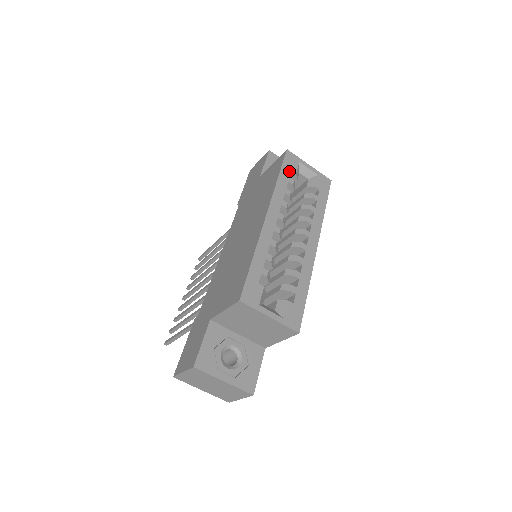
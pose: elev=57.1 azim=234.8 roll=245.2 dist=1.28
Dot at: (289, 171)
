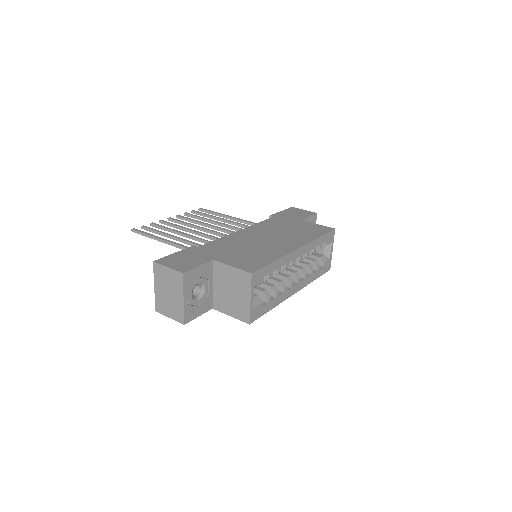
Dot at: (325, 240)
